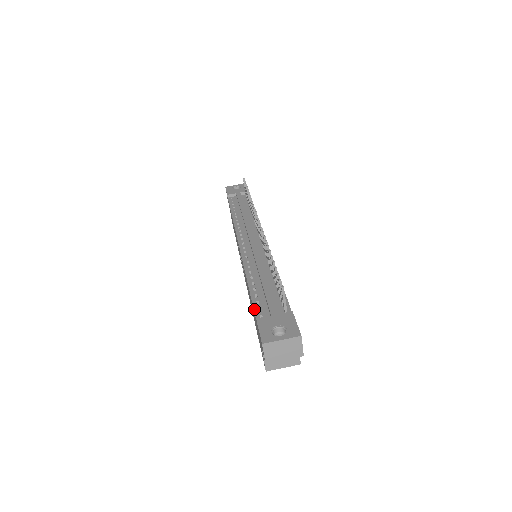
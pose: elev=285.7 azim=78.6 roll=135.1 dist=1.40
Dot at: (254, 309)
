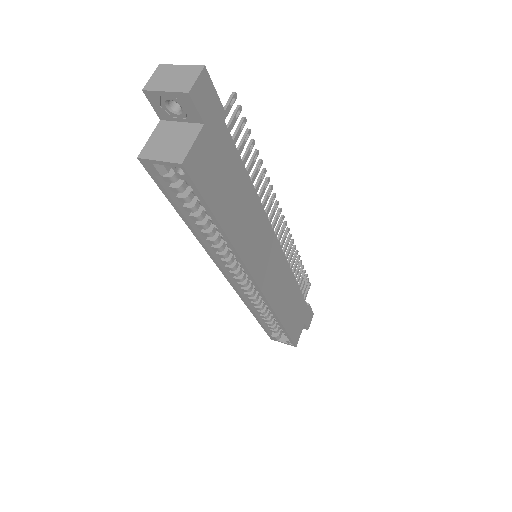
Dot at: occluded
